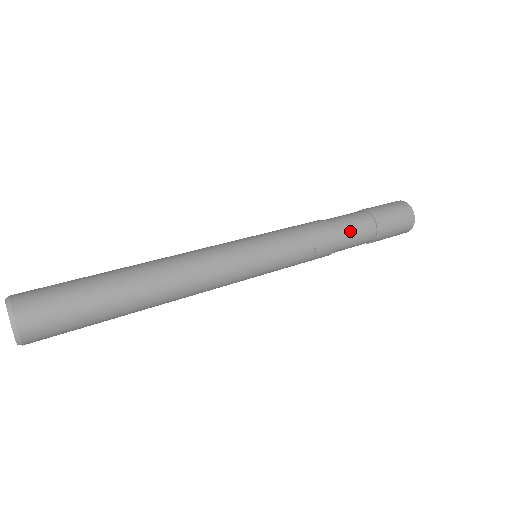
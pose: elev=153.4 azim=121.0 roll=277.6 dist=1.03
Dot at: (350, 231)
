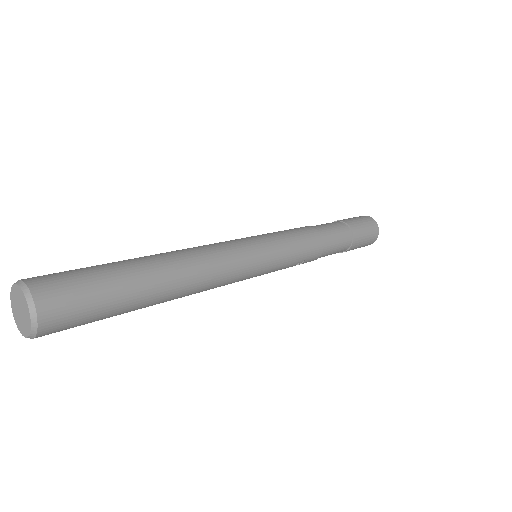
Dot at: (334, 247)
